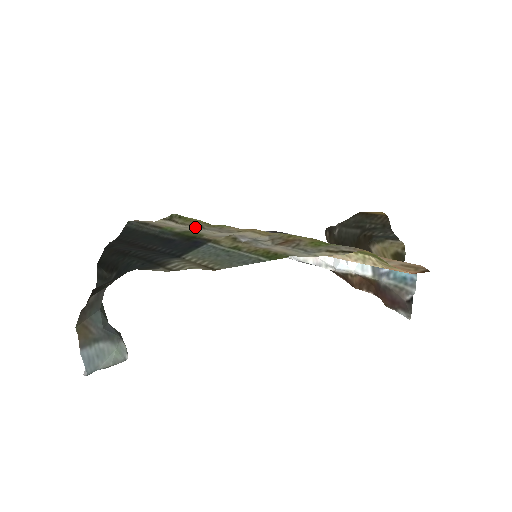
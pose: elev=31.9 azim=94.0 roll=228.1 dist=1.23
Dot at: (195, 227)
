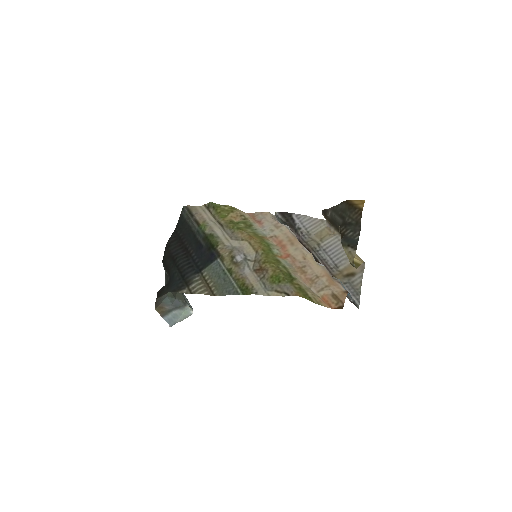
Dot at: (219, 226)
